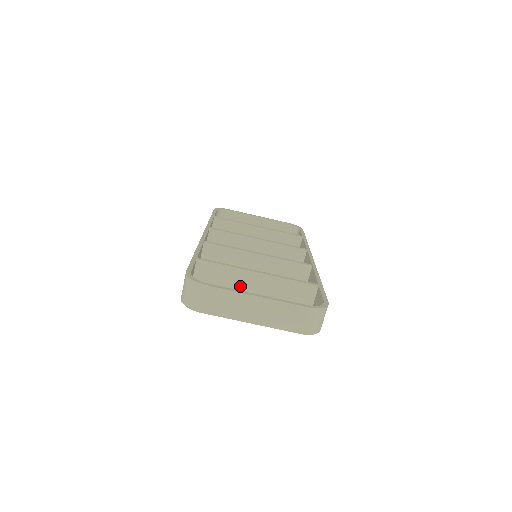
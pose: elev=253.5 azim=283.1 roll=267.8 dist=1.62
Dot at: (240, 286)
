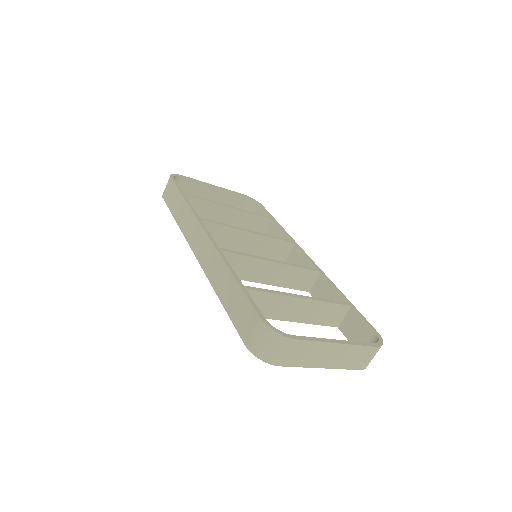
Dot at: (281, 312)
